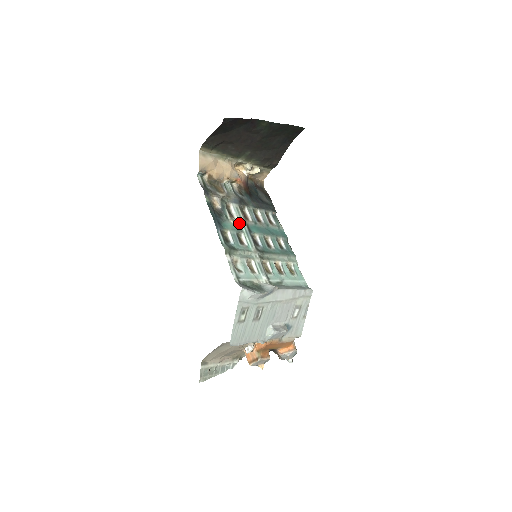
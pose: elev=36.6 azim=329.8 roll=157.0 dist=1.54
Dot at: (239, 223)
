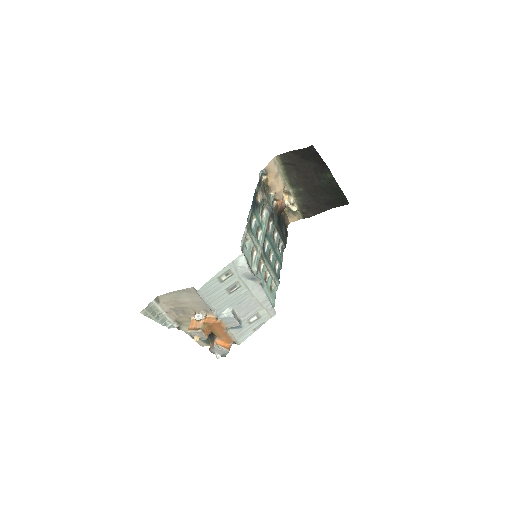
Dot at: (263, 223)
